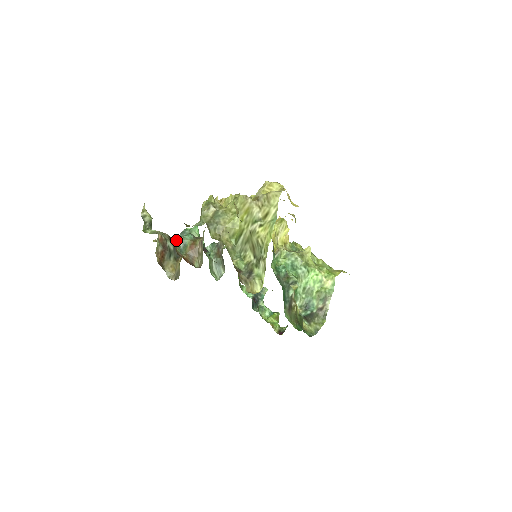
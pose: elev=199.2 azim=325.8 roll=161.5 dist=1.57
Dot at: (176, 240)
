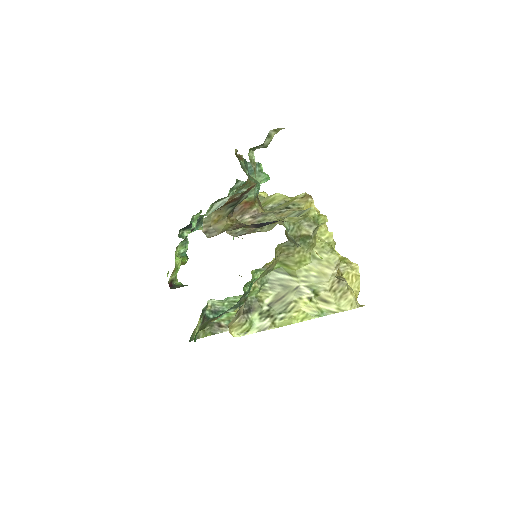
Dot at: (248, 181)
